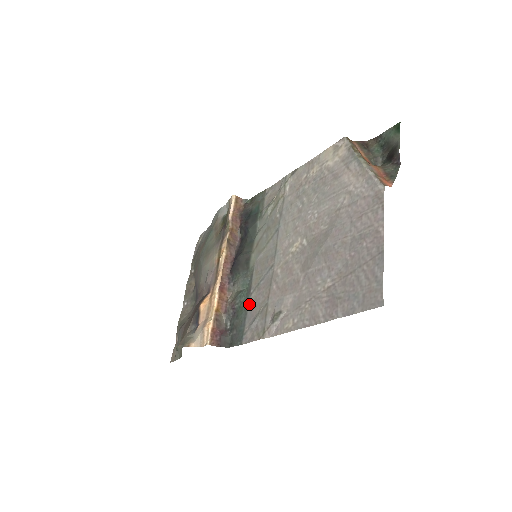
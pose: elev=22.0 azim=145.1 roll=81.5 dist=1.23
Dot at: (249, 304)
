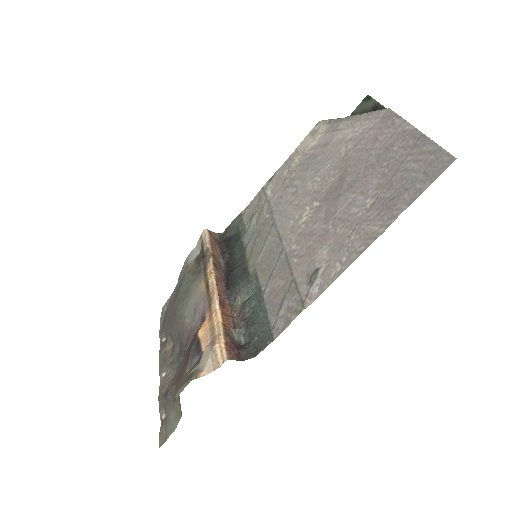
Dot at: (265, 301)
